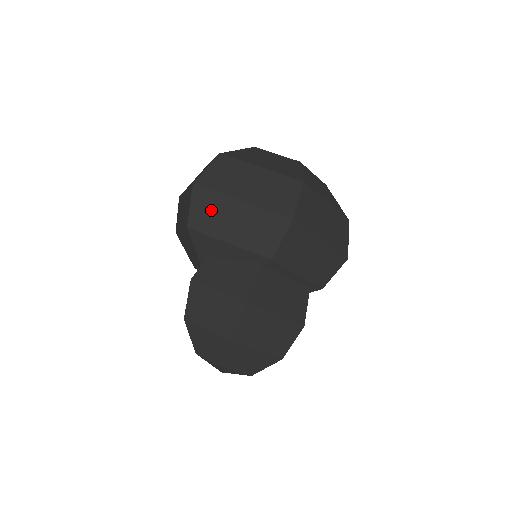
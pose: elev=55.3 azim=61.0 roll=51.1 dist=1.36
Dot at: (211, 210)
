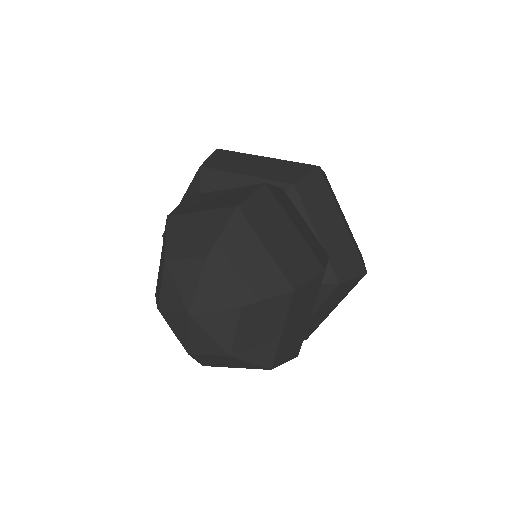
Dot at: (231, 159)
